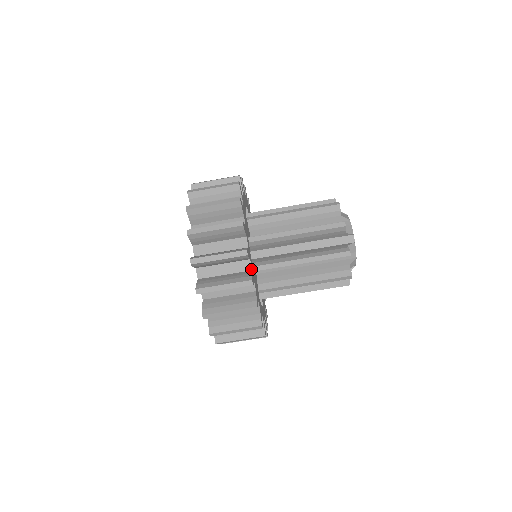
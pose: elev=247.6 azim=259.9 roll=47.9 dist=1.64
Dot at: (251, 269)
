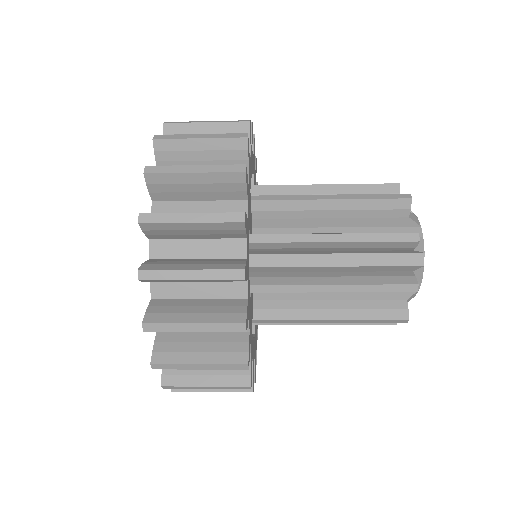
Dot at: (247, 296)
